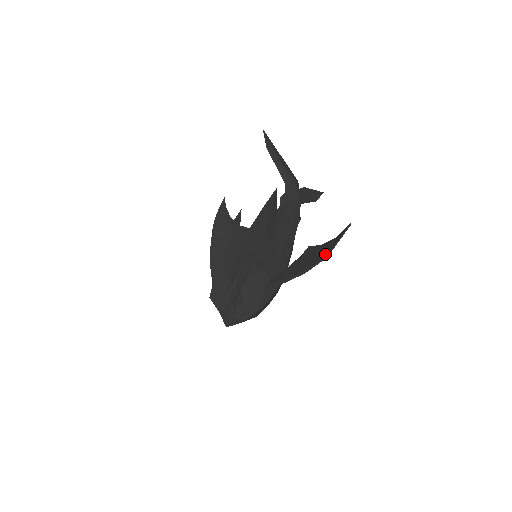
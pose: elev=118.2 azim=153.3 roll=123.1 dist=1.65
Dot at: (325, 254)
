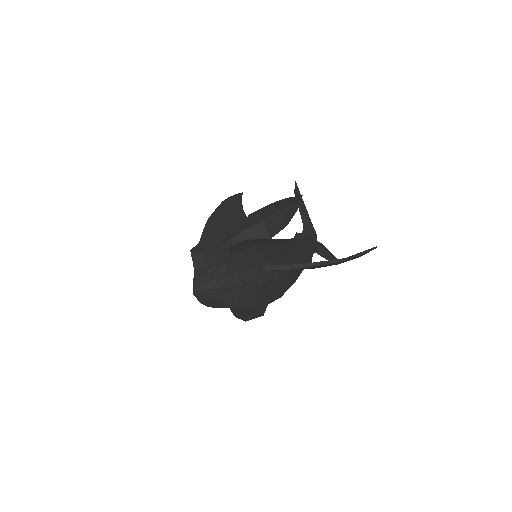
Dot at: (343, 258)
